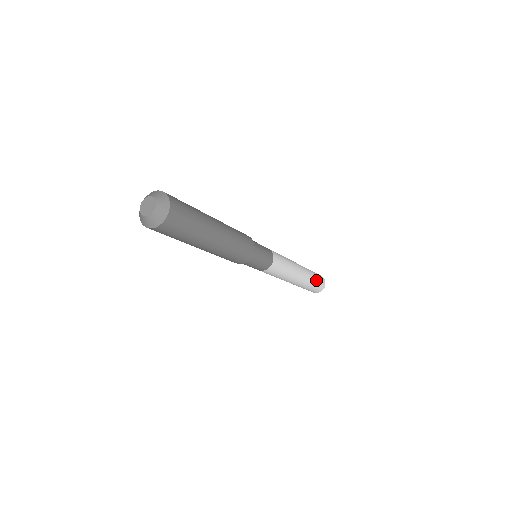
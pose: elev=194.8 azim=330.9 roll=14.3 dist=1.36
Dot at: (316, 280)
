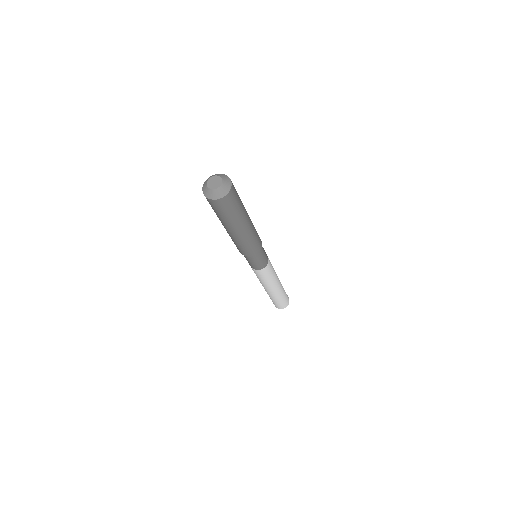
Dot at: occluded
